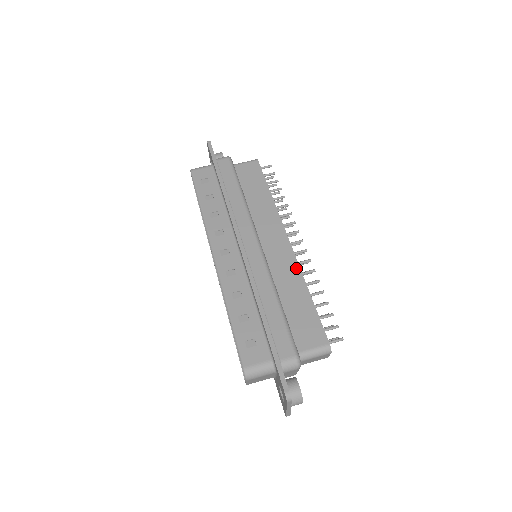
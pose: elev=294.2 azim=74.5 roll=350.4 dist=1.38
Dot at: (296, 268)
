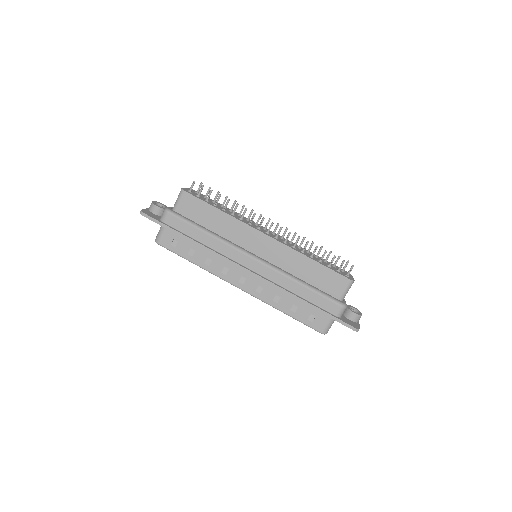
Dot at: (290, 251)
